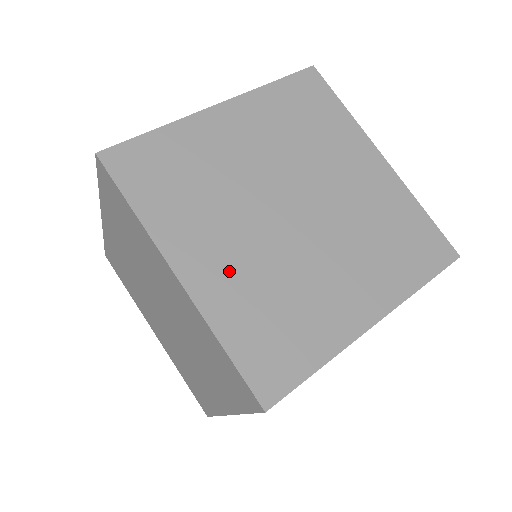
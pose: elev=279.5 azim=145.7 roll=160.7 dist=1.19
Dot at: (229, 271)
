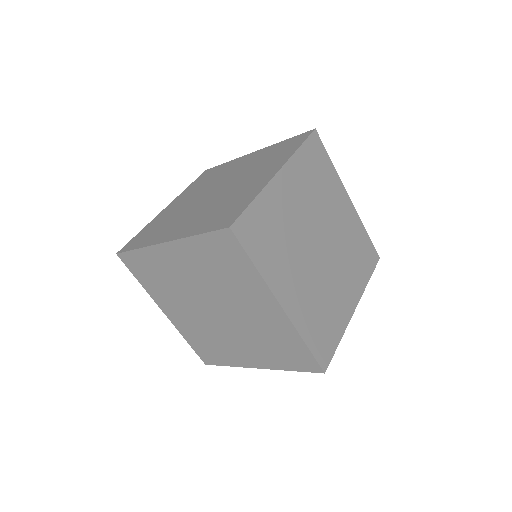
Dot at: (185, 321)
